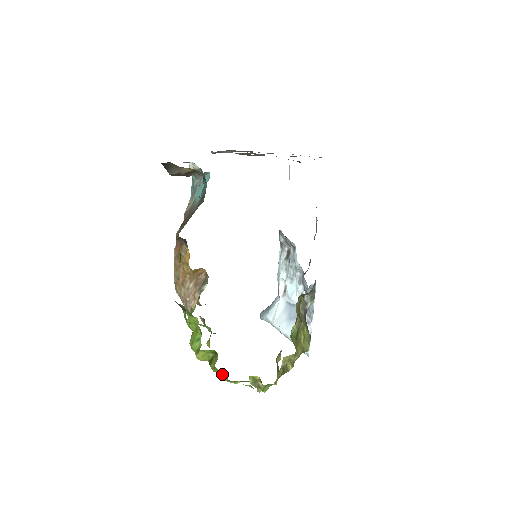
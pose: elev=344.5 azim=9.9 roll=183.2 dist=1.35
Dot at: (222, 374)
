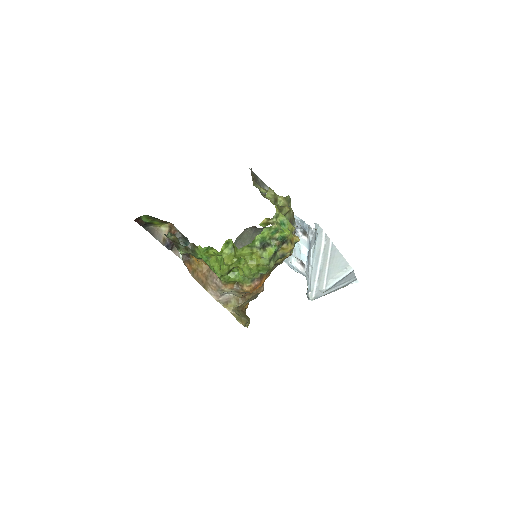
Dot at: (255, 261)
